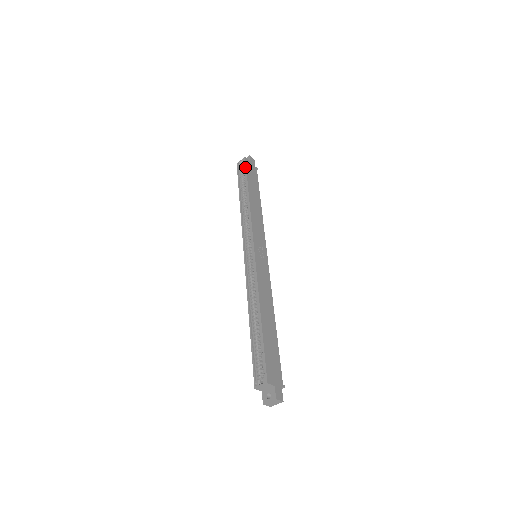
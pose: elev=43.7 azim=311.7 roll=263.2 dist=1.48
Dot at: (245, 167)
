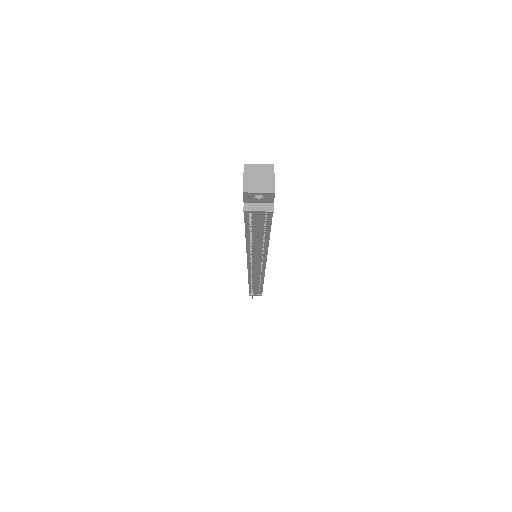
Dot at: occluded
